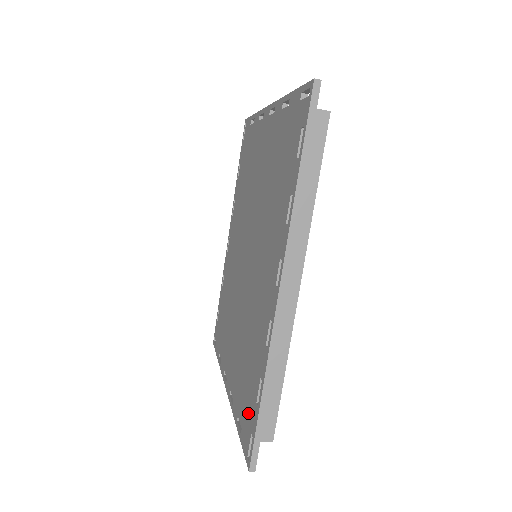
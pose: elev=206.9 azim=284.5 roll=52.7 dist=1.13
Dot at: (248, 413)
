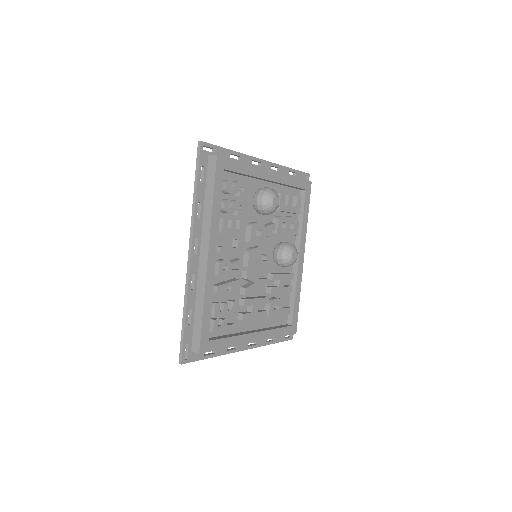
Dot at: occluded
